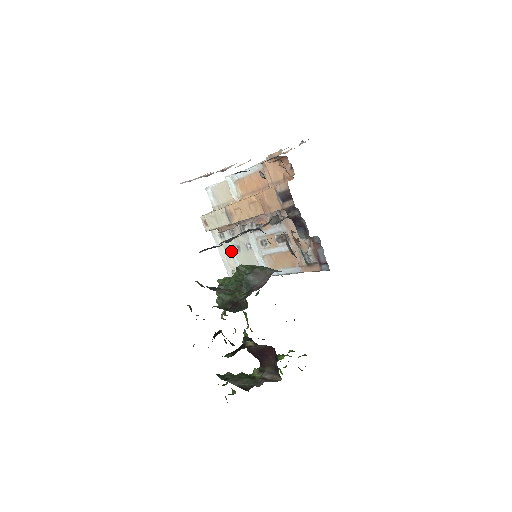
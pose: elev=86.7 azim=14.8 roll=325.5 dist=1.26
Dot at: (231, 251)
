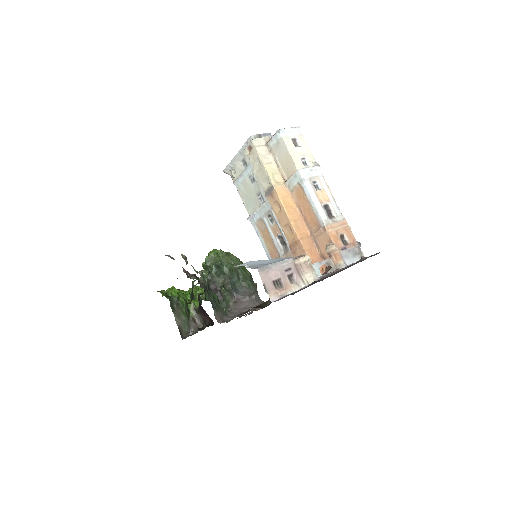
Dot at: (246, 170)
